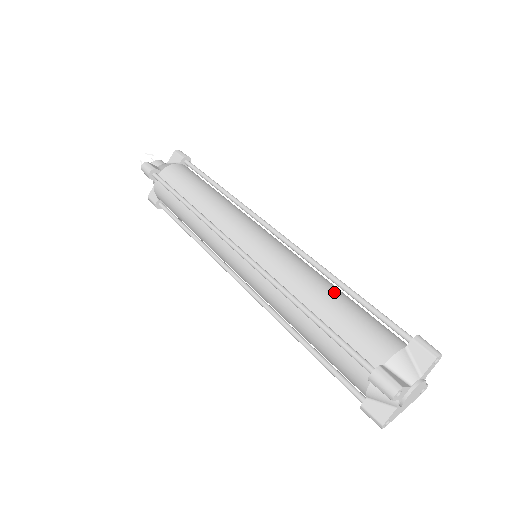
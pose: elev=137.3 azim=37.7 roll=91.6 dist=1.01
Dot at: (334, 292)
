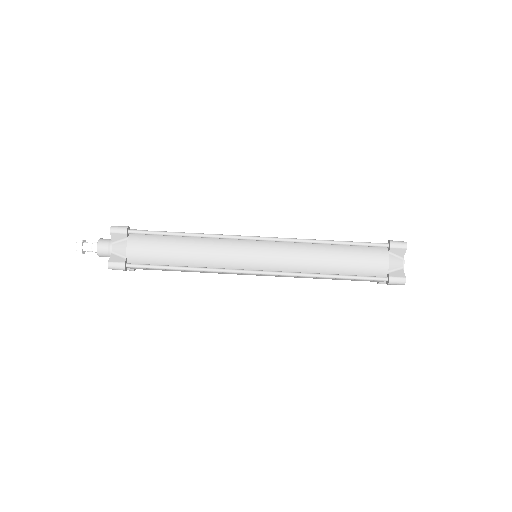
Dot at: (333, 252)
